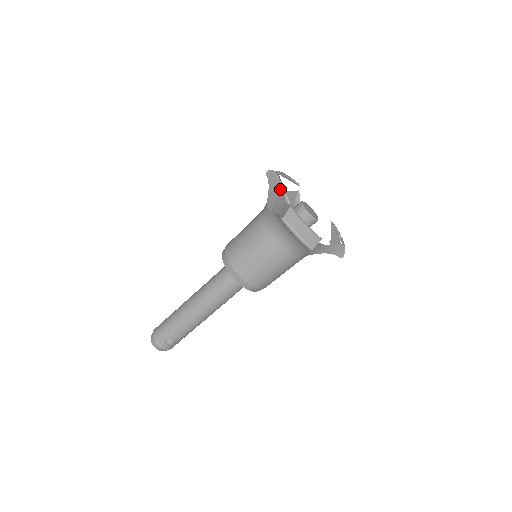
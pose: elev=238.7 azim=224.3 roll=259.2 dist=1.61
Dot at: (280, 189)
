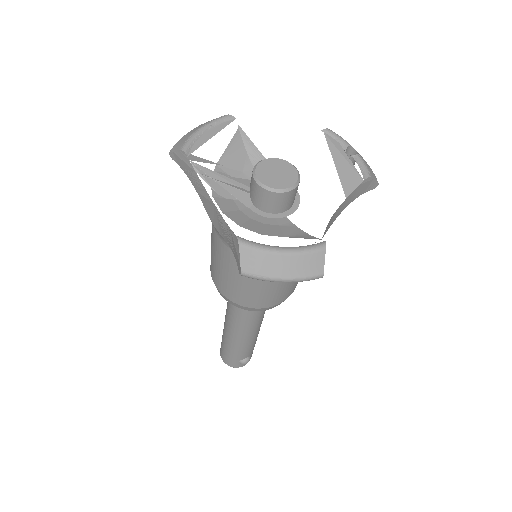
Dot at: (208, 178)
